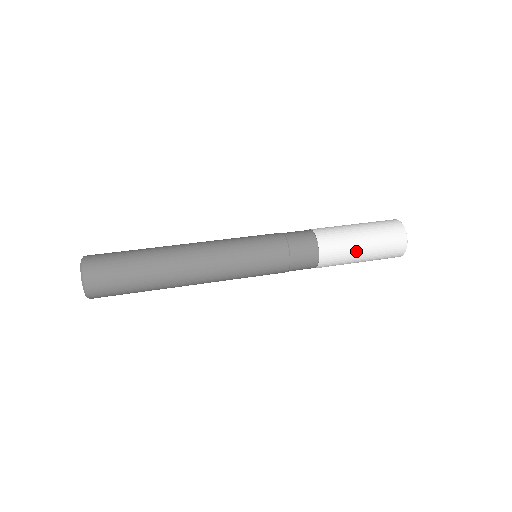
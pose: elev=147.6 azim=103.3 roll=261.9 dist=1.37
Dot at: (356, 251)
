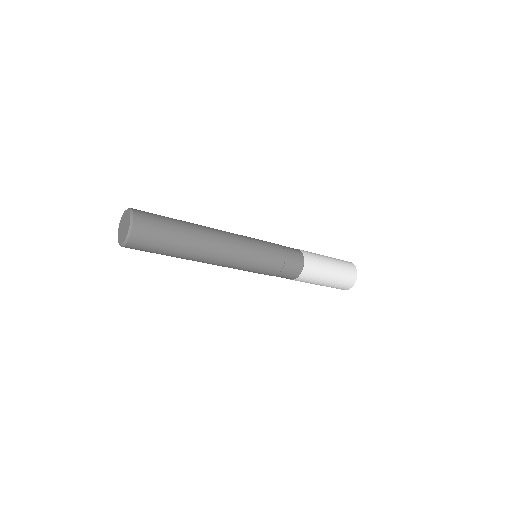
Dot at: (327, 270)
